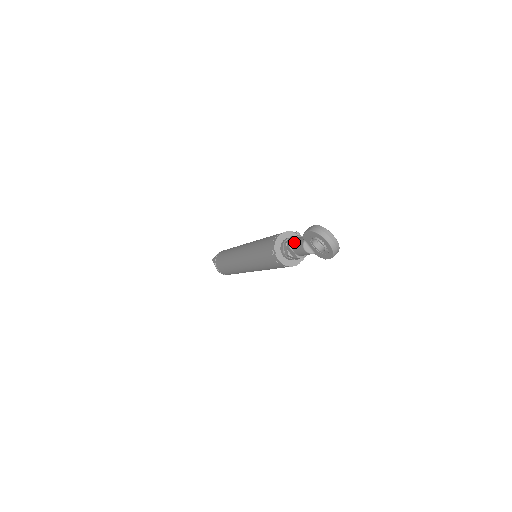
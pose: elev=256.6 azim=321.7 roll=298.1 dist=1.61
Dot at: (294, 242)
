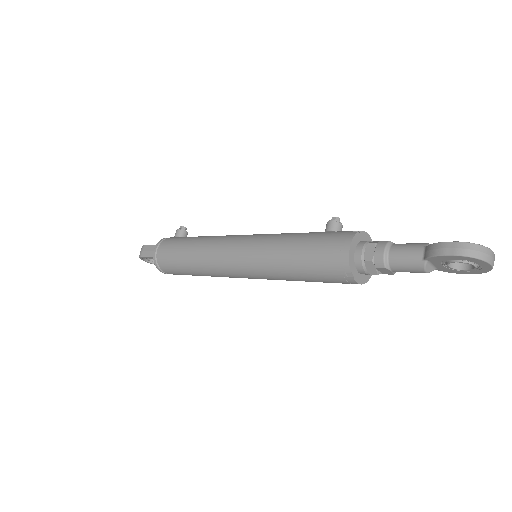
Dot at: (393, 259)
